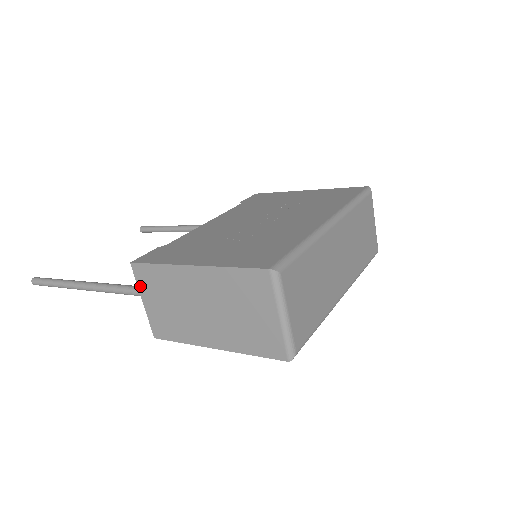
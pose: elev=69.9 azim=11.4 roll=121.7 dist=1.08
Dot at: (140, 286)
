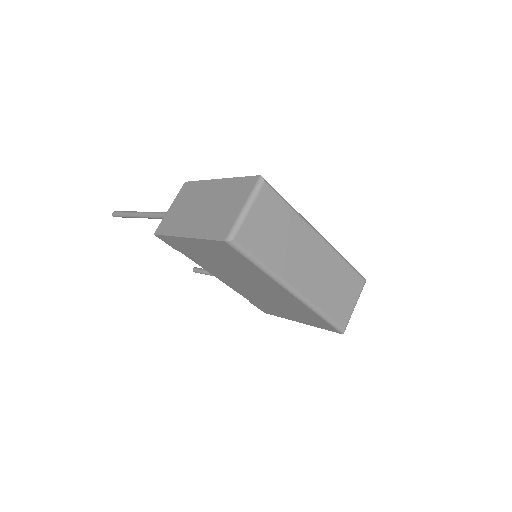
Dot at: (177, 197)
